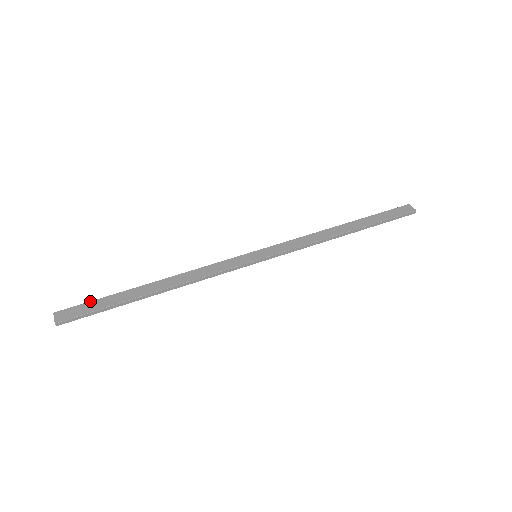
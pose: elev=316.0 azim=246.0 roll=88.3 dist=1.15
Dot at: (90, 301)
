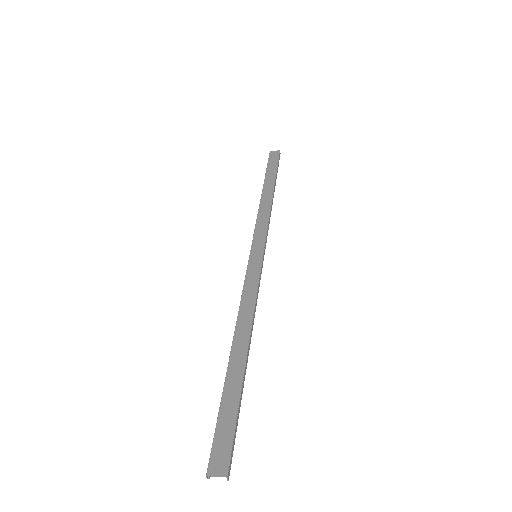
Dot at: (216, 424)
